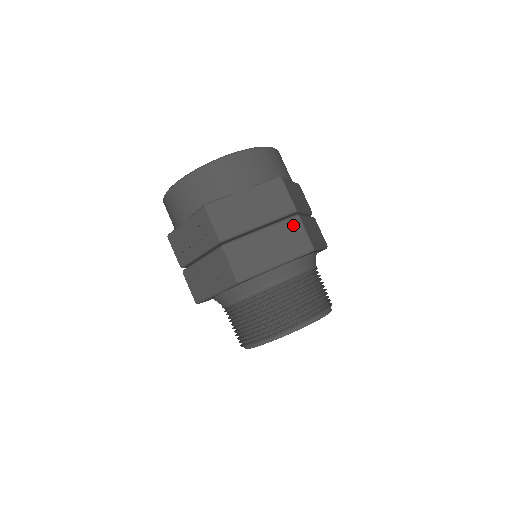
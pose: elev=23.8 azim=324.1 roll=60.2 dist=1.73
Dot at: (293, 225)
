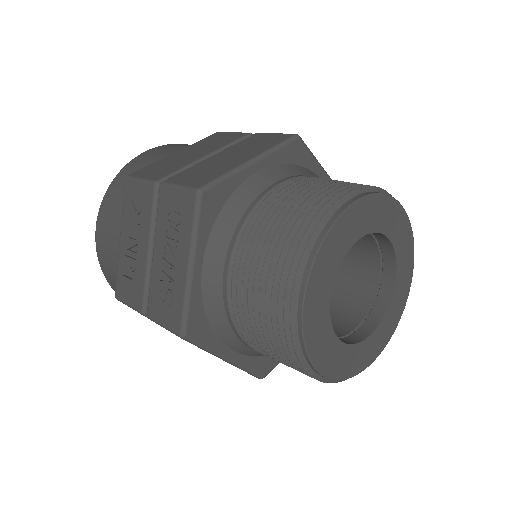
Dot at: (254, 138)
